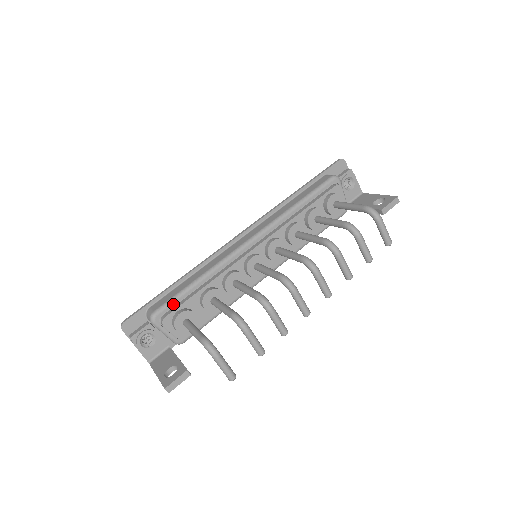
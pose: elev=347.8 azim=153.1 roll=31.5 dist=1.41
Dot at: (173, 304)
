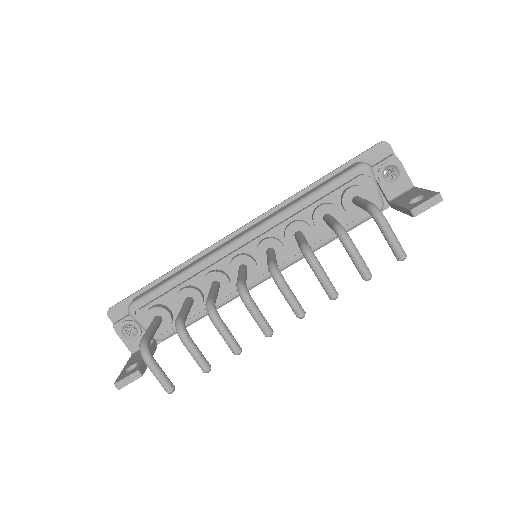
Dot at: (150, 298)
